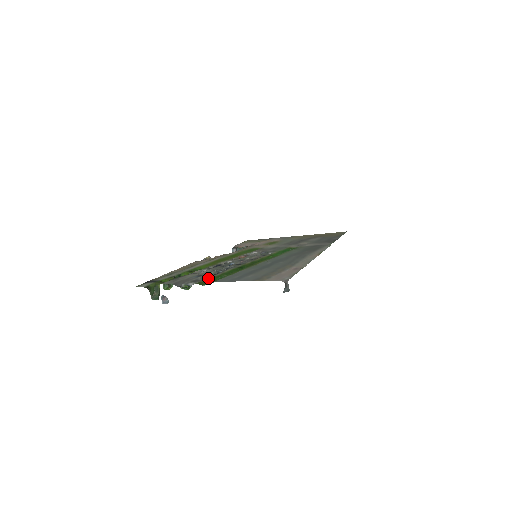
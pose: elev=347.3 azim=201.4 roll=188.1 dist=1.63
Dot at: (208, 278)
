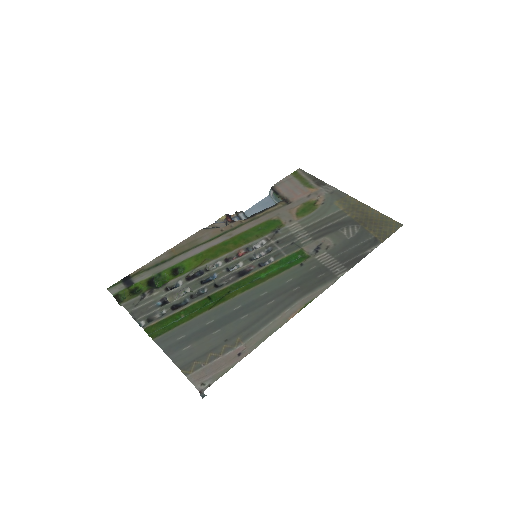
Dot at: (162, 318)
